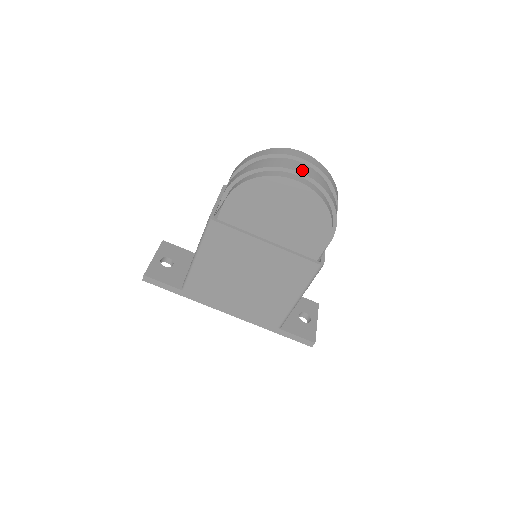
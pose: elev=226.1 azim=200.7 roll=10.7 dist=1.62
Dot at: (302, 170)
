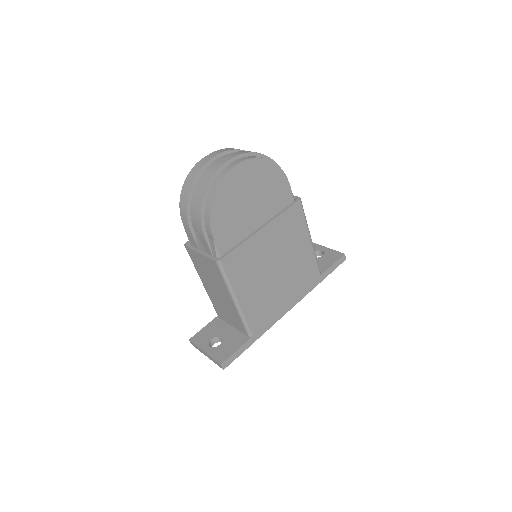
Dot at: (227, 158)
